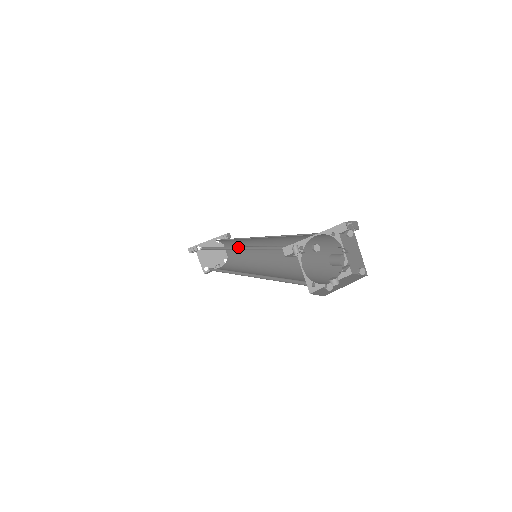
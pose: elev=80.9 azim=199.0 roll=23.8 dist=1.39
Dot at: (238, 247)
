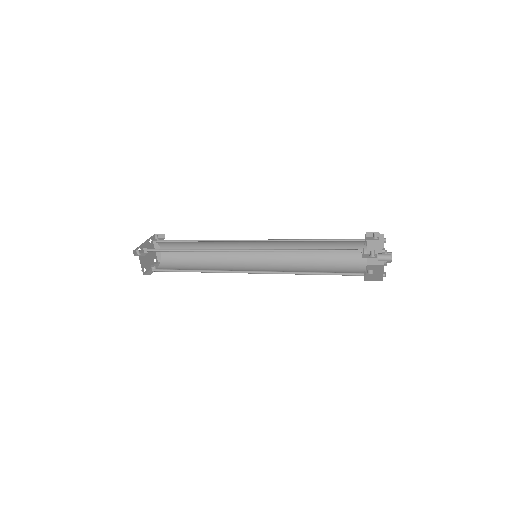
Dot at: (247, 250)
